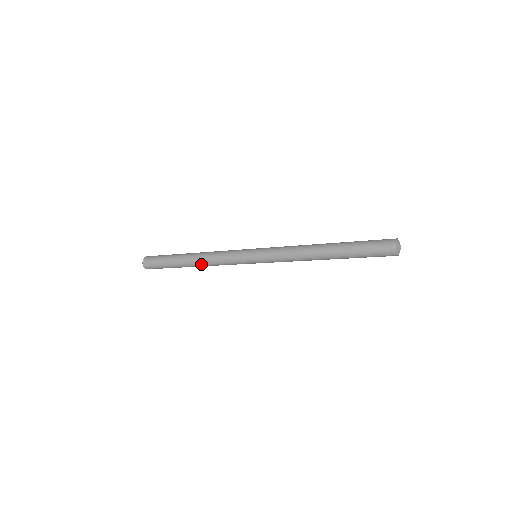
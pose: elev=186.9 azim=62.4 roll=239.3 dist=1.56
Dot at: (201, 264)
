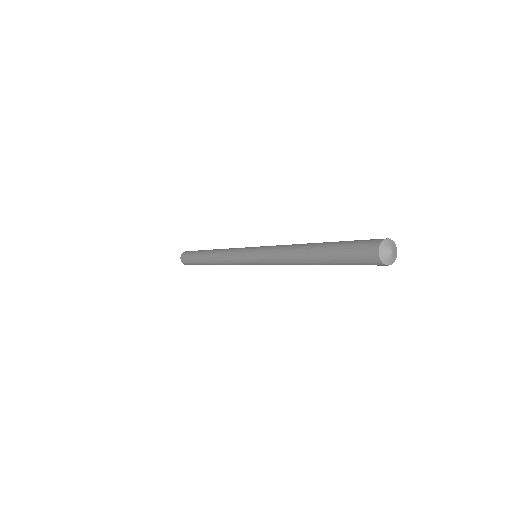
Dot at: occluded
